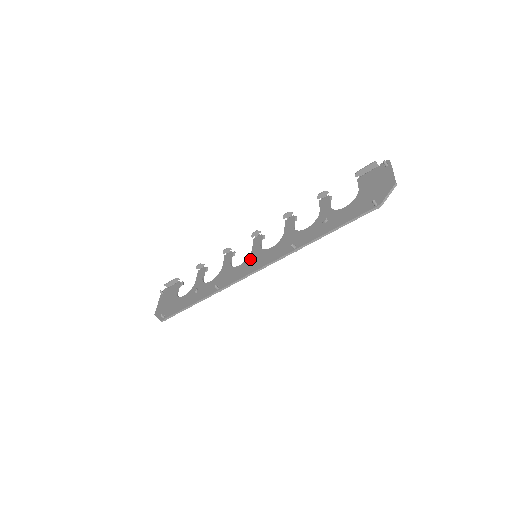
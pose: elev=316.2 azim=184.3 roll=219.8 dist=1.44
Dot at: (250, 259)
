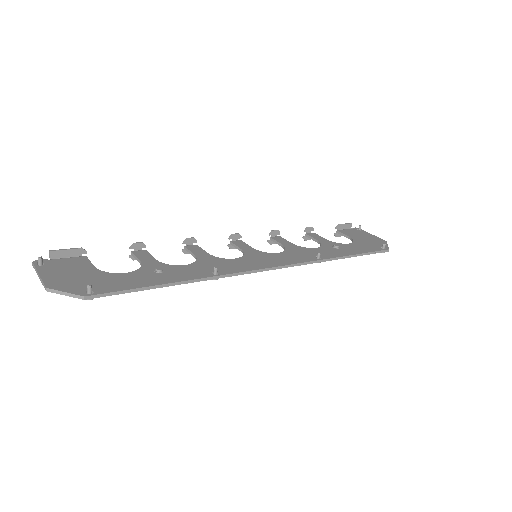
Dot at: (251, 256)
